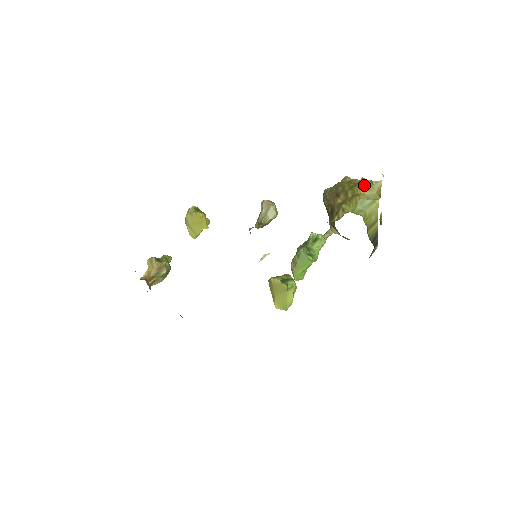
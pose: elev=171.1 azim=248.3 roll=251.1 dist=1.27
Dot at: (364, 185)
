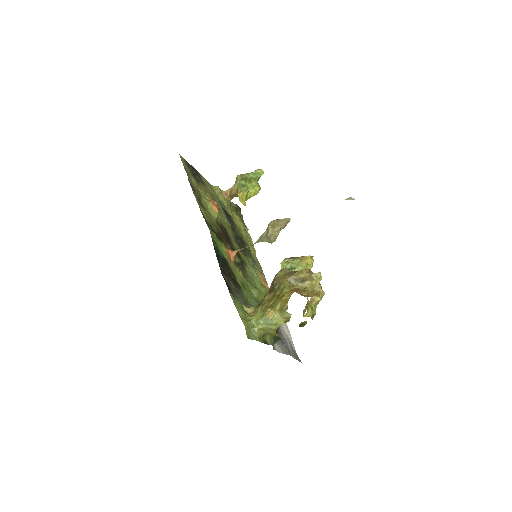
Dot at: (281, 305)
